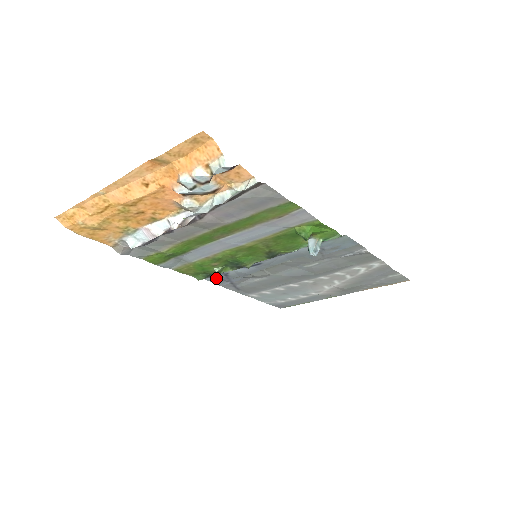
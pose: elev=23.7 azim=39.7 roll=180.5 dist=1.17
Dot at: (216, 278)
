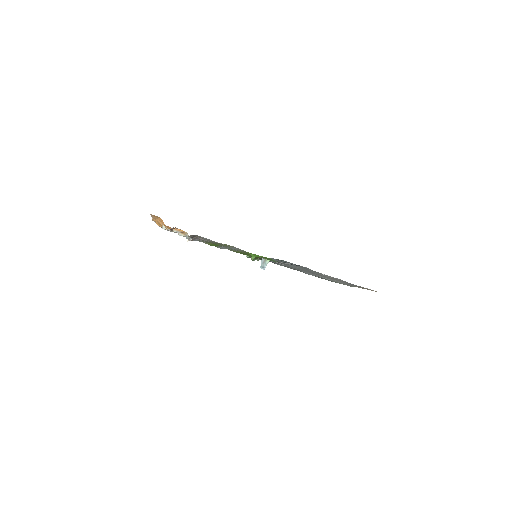
Dot at: occluded
